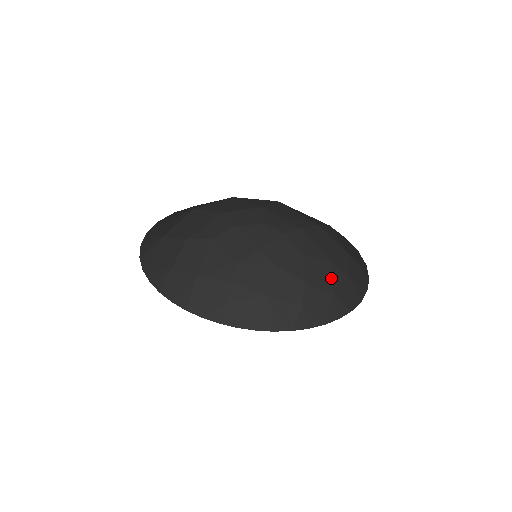
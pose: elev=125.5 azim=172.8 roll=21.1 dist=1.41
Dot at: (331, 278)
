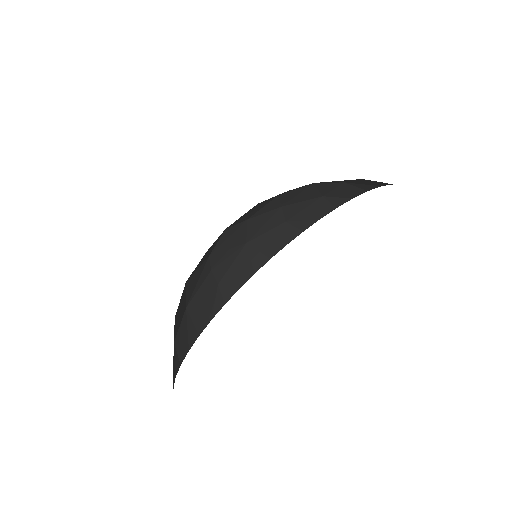
Dot at: (318, 190)
